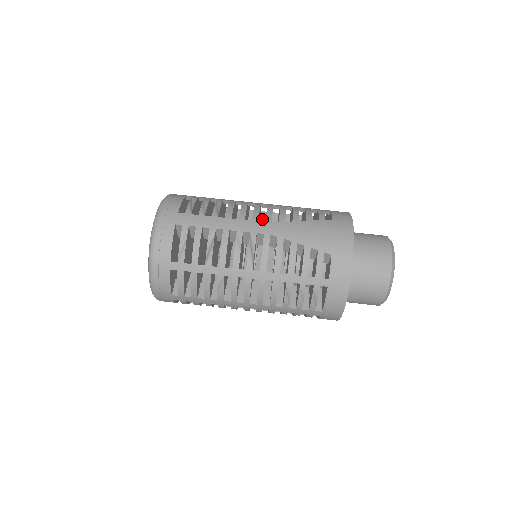
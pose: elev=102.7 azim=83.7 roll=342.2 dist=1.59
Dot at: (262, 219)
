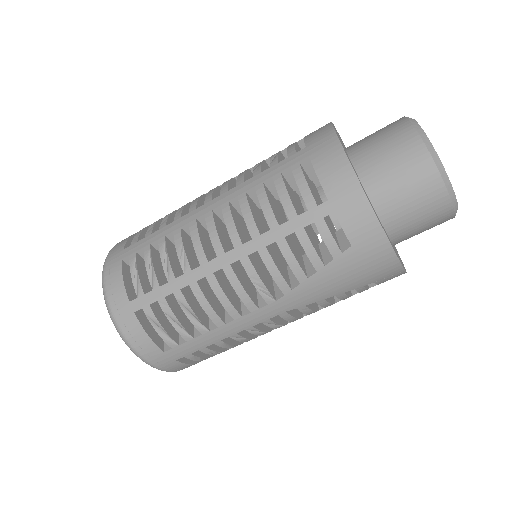
Dot at: occluded
